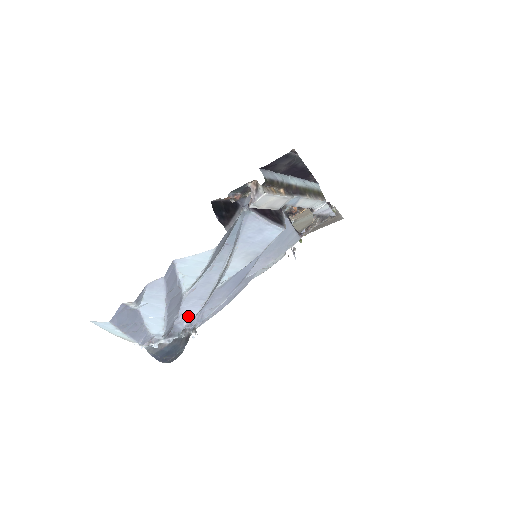
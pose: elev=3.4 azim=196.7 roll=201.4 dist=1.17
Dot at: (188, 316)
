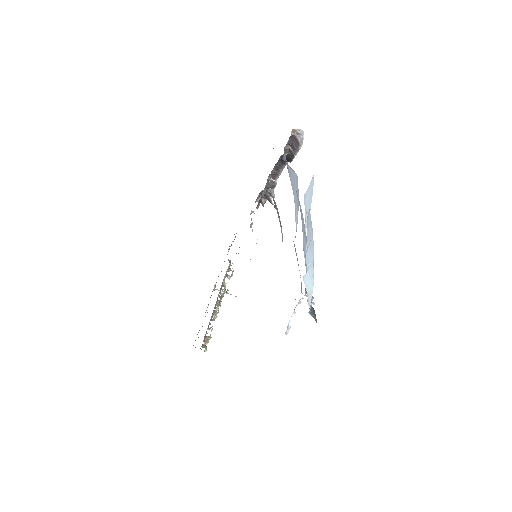
Dot at: occluded
